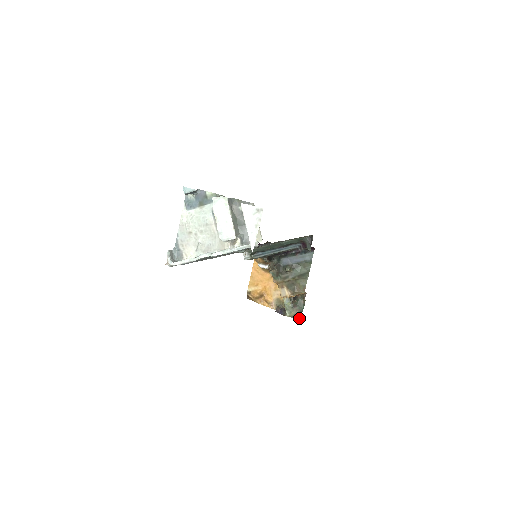
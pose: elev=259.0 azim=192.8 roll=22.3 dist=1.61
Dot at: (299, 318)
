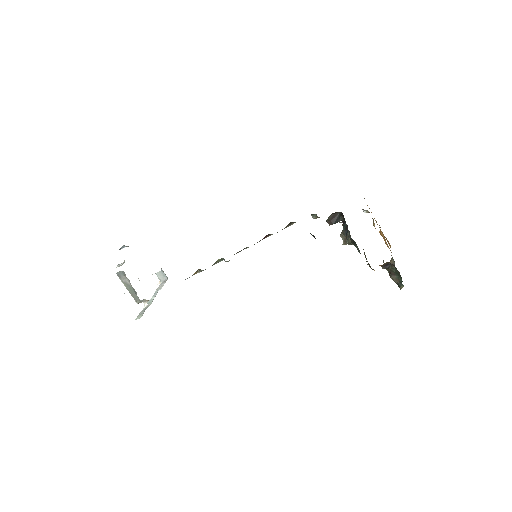
Dot at: occluded
